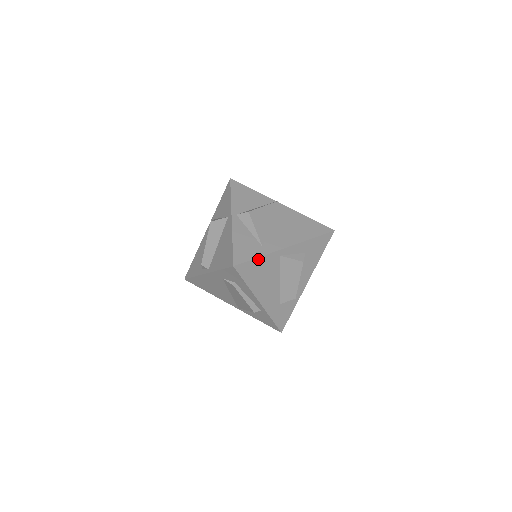
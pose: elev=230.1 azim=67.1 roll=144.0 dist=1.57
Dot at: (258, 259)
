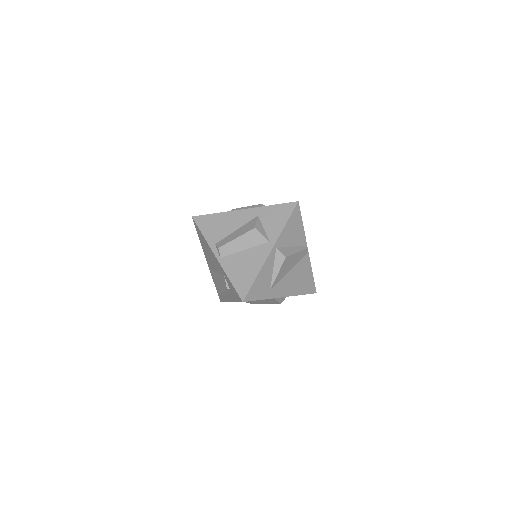
Dot at: occluded
